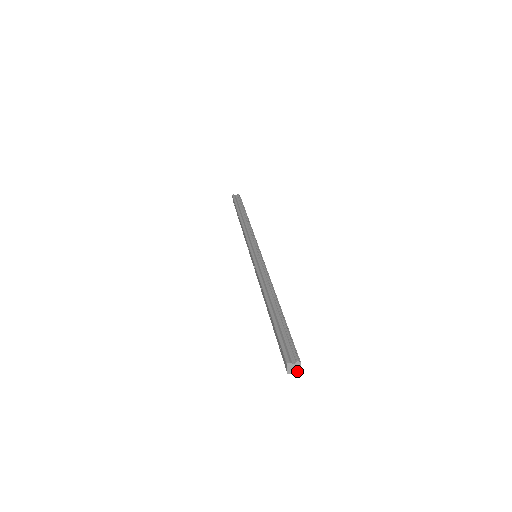
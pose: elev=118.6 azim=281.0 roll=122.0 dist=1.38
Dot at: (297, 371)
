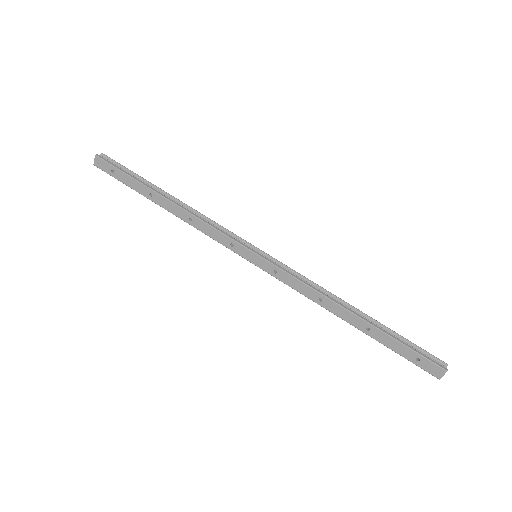
Dot at: occluded
